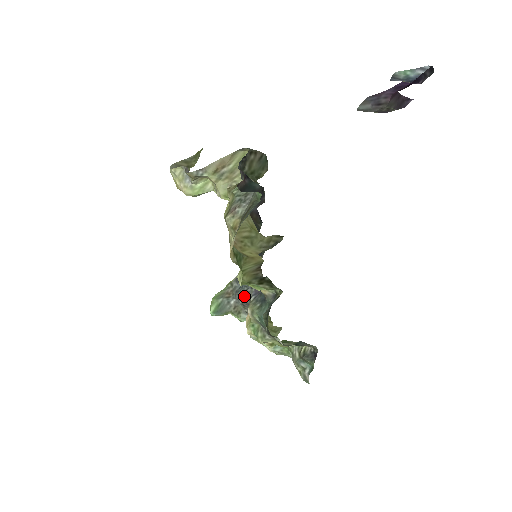
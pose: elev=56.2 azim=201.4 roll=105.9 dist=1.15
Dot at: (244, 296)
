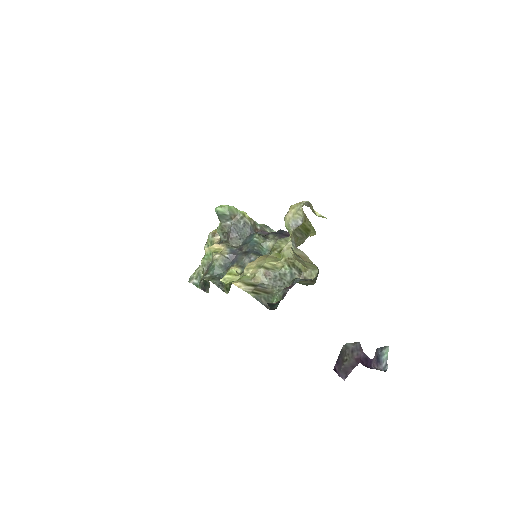
Dot at: (234, 234)
